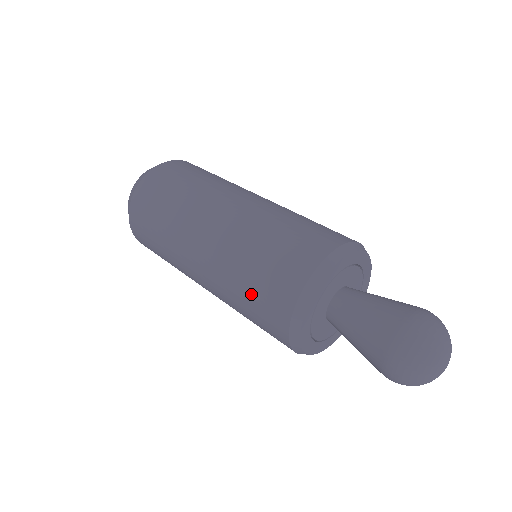
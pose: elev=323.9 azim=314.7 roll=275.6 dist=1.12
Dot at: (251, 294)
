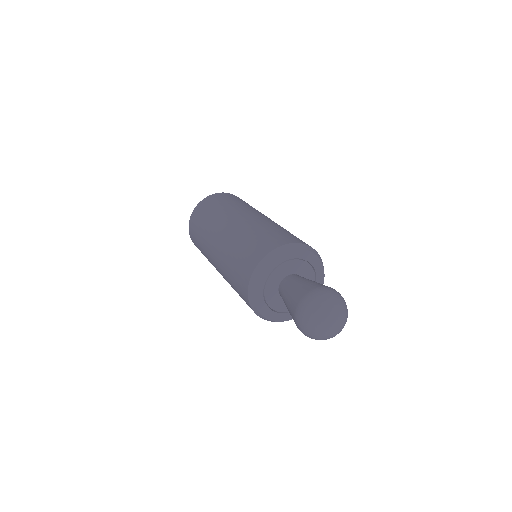
Dot at: (253, 240)
